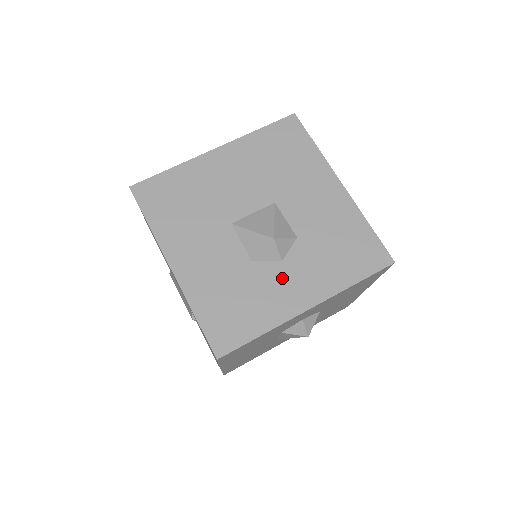
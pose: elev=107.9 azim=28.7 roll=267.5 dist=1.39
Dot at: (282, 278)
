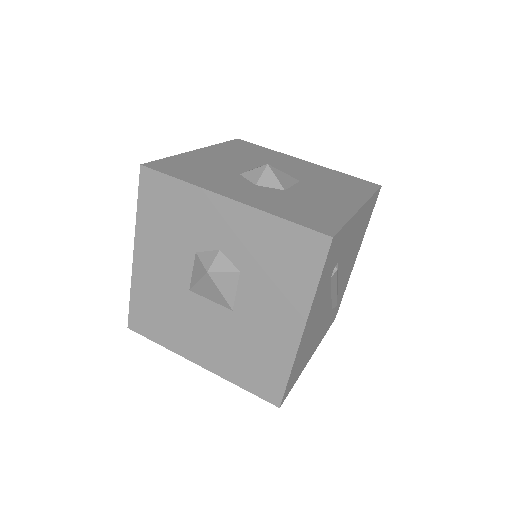
Dot at: (241, 186)
